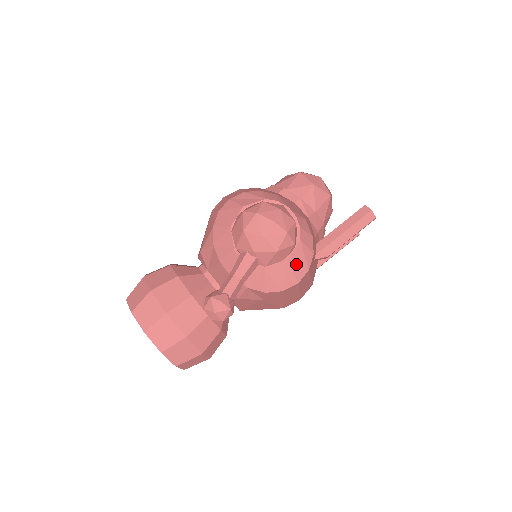
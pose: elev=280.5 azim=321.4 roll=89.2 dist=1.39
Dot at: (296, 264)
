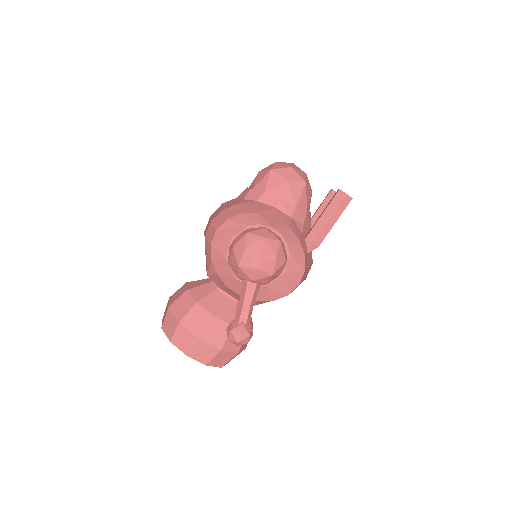
Dot at: (292, 272)
